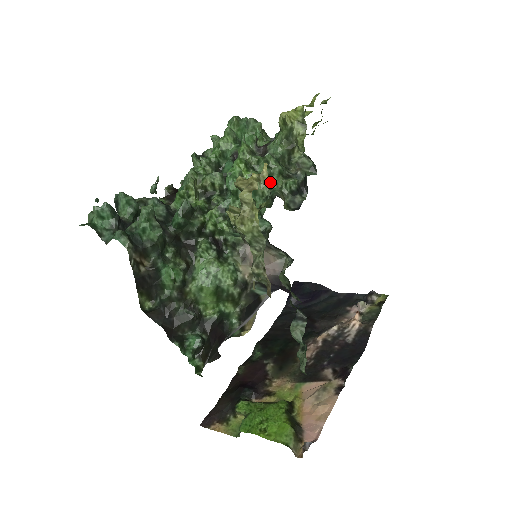
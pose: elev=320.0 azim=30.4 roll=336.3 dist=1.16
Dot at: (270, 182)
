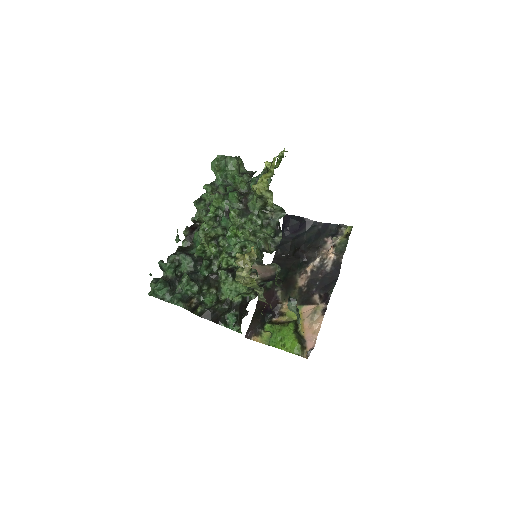
Dot at: (256, 233)
